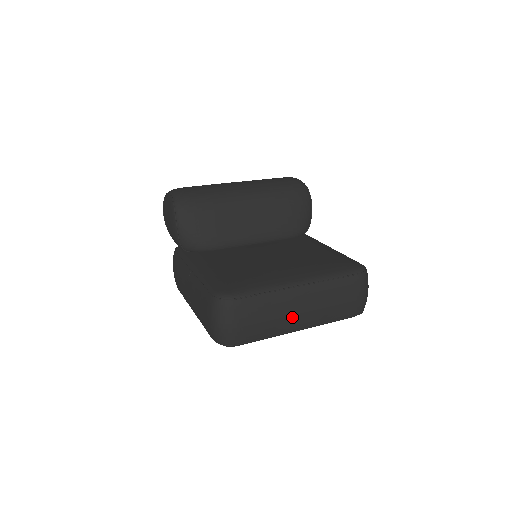
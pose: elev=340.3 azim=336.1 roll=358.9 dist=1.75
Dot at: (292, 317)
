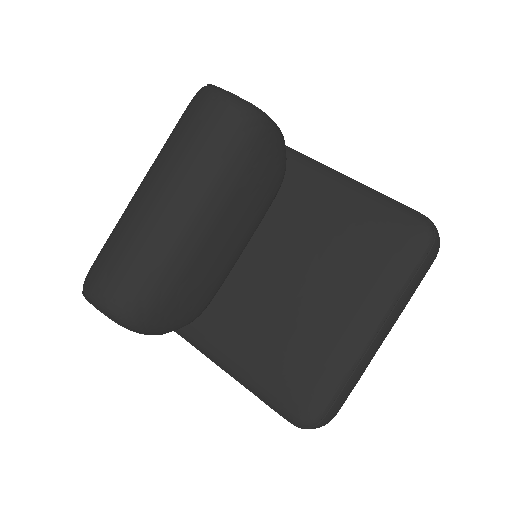
Dot at: (377, 350)
